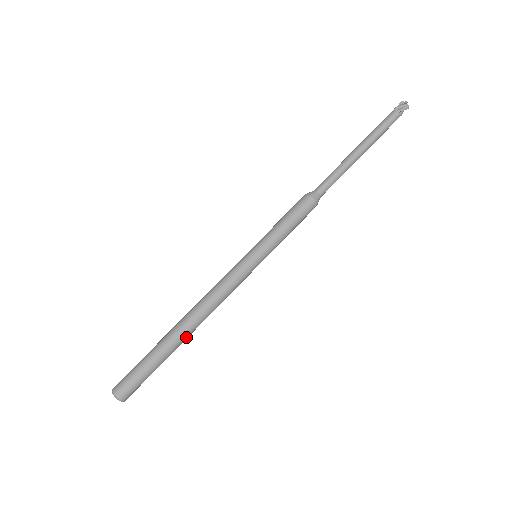
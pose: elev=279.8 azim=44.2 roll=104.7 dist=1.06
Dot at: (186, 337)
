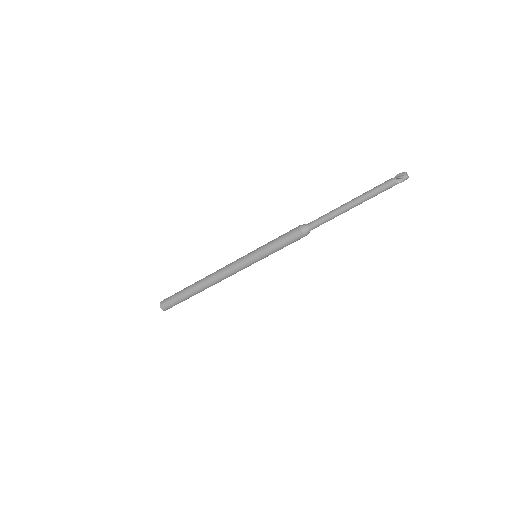
Dot at: occluded
